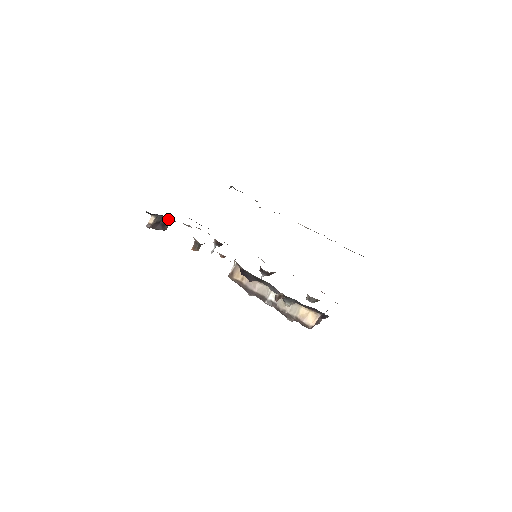
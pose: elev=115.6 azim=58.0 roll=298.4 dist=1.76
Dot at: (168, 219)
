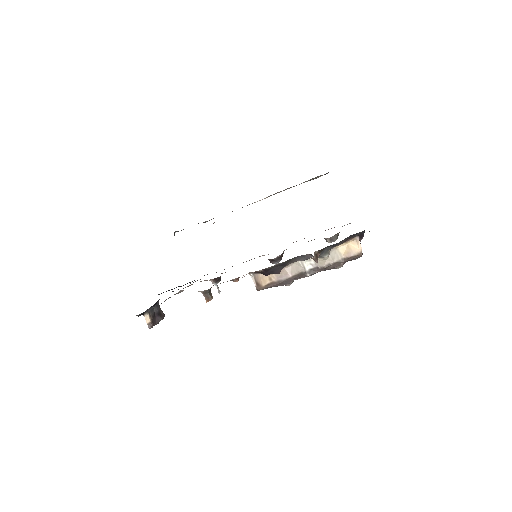
Dot at: (157, 306)
